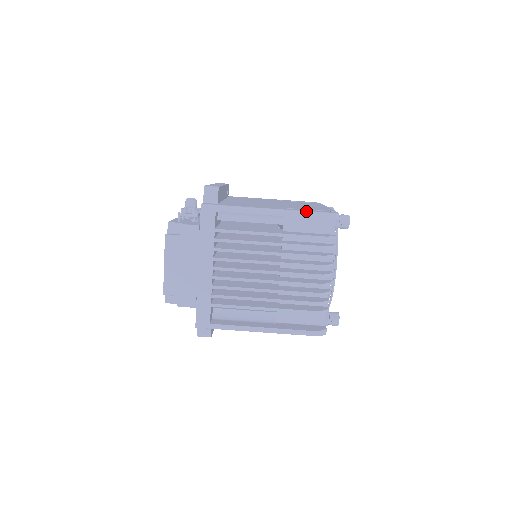
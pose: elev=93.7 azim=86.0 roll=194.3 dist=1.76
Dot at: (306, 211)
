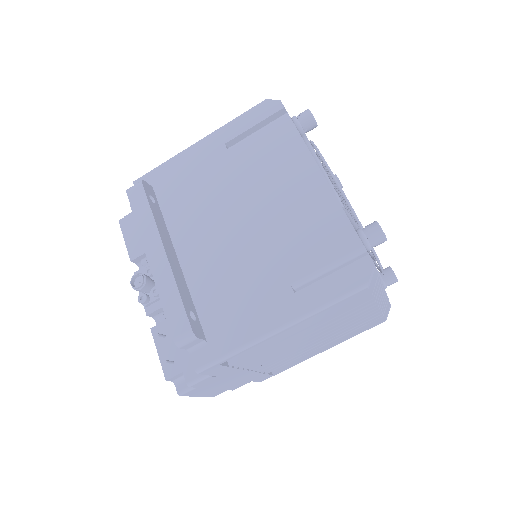
Dot at: (333, 301)
